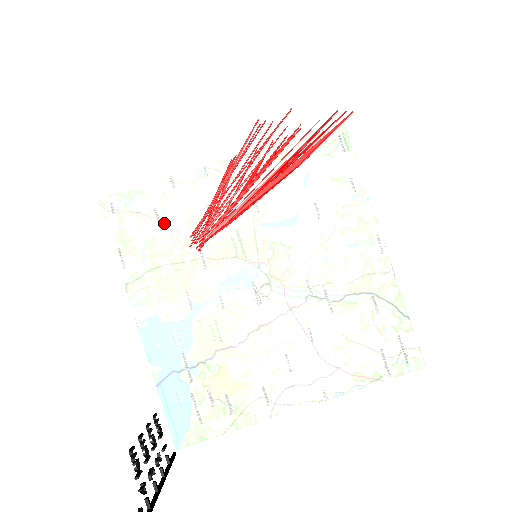
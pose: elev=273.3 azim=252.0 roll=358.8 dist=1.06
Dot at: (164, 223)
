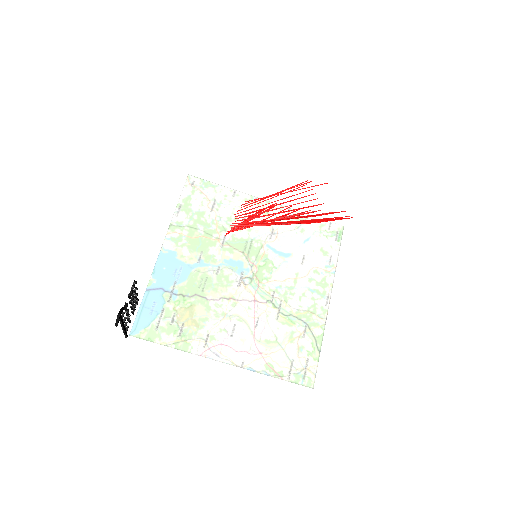
Dot at: (215, 209)
